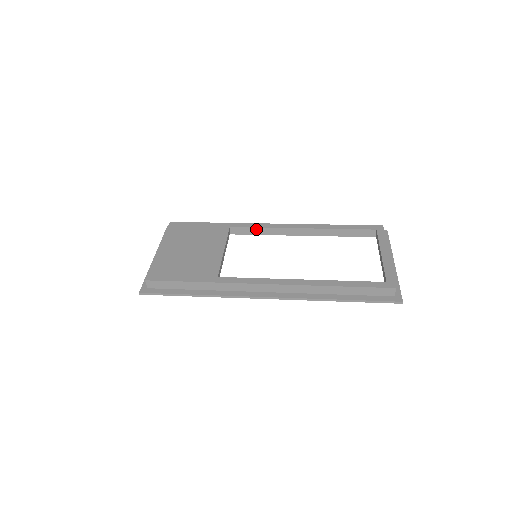
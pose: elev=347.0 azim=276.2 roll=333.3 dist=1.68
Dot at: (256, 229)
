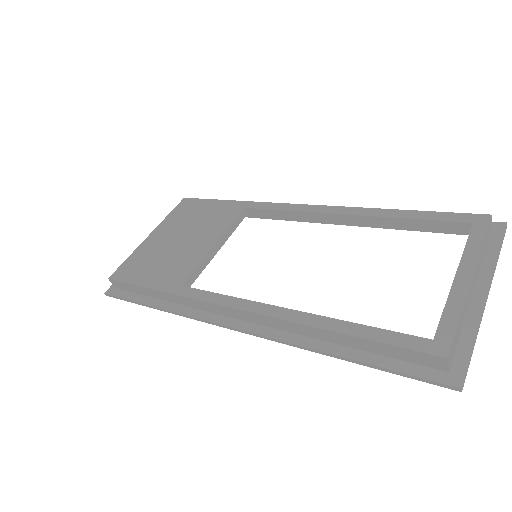
Dot at: (278, 212)
